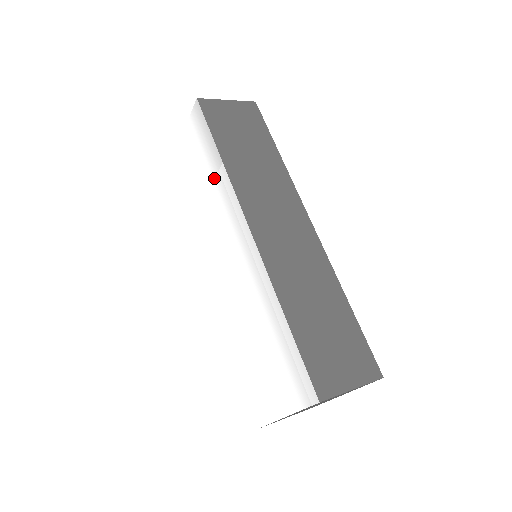
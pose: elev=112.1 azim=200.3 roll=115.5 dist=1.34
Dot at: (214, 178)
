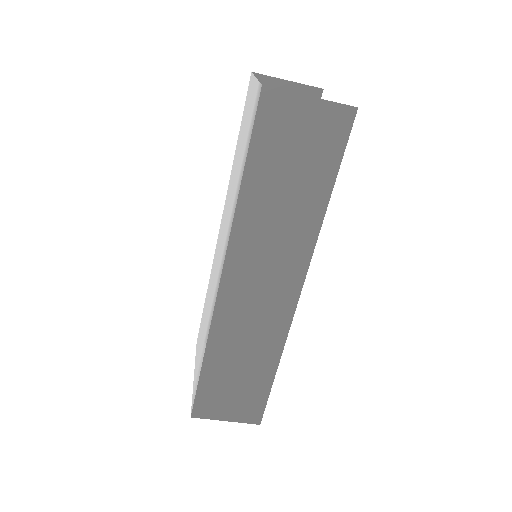
Dot at: (236, 187)
